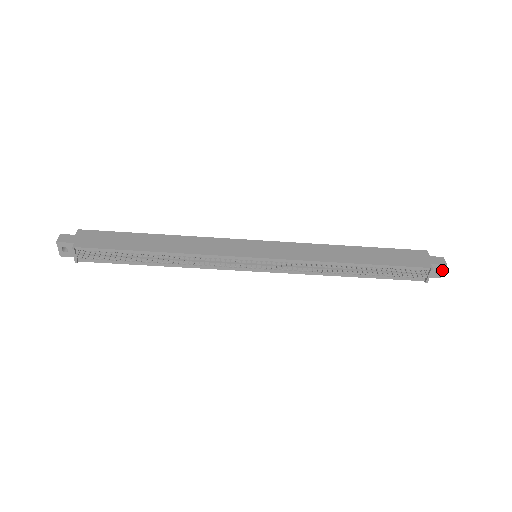
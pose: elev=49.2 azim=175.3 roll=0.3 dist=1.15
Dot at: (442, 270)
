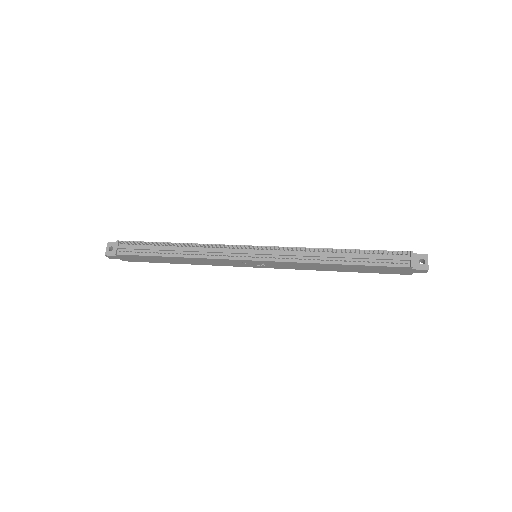
Dot at: (426, 260)
